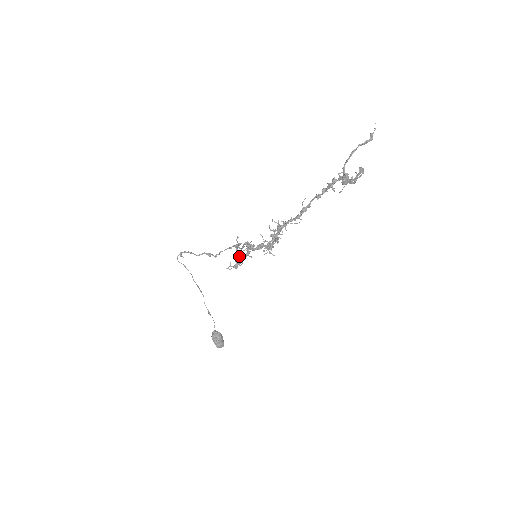
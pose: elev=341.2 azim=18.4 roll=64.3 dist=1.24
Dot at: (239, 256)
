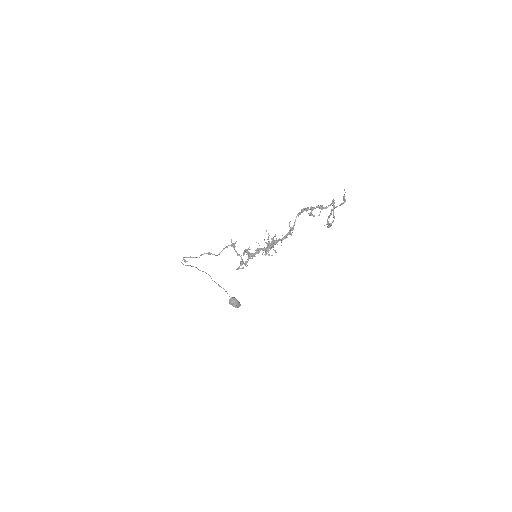
Dot at: occluded
